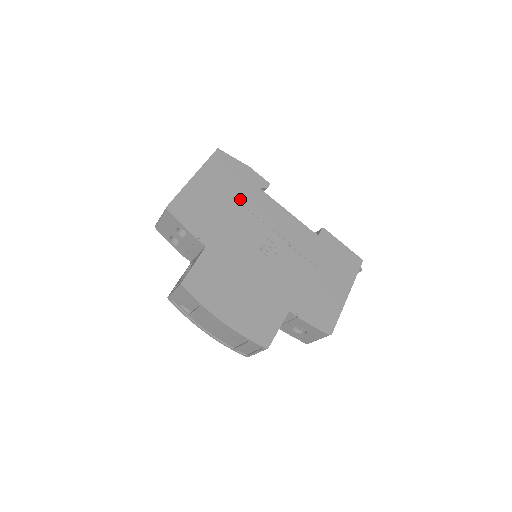
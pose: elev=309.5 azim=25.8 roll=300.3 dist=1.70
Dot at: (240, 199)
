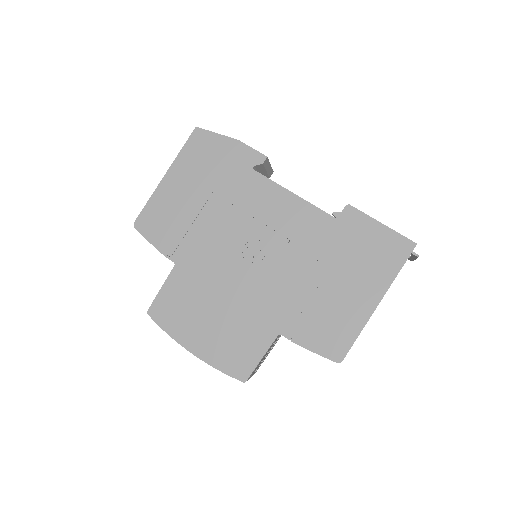
Dot at: (222, 191)
